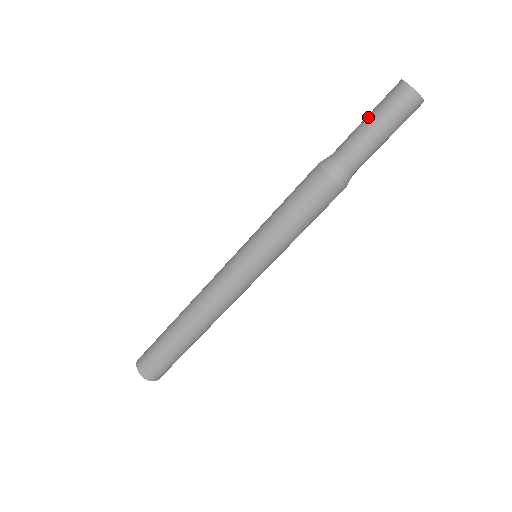
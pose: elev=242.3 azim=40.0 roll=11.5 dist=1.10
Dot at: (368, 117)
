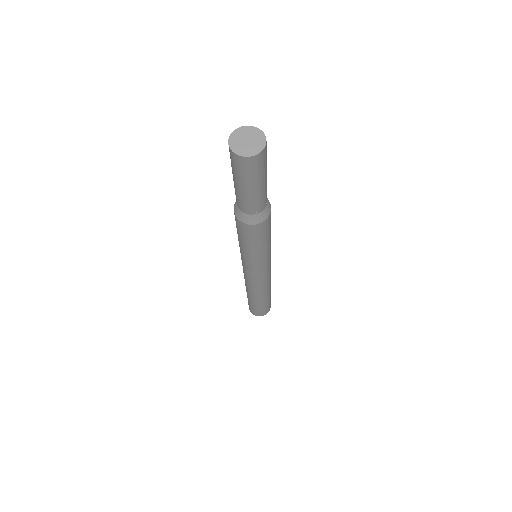
Dot at: occluded
